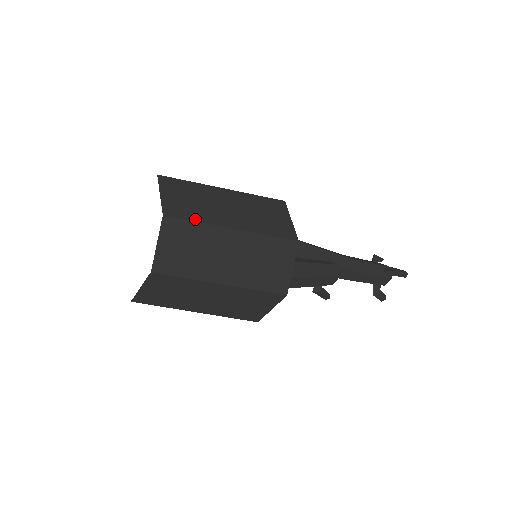
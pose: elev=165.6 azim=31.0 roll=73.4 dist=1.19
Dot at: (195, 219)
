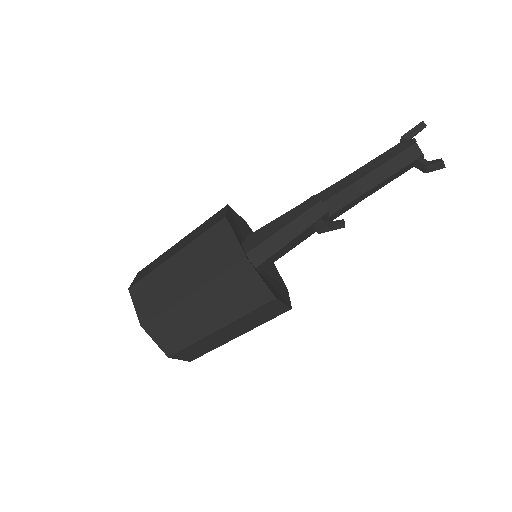
Dot at: (148, 273)
